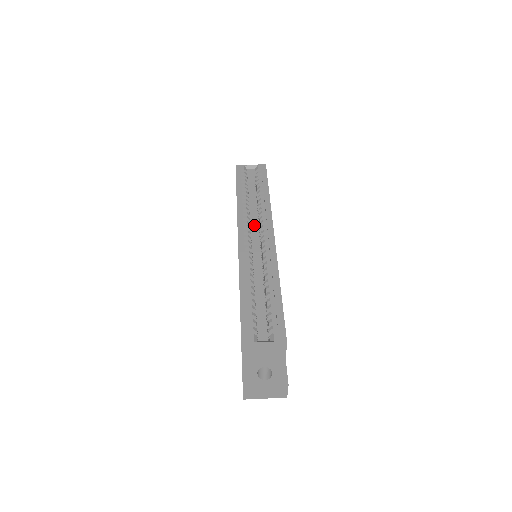
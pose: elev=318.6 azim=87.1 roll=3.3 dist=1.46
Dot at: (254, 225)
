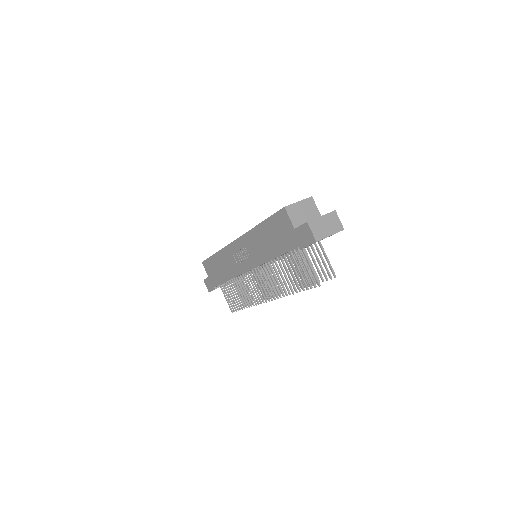
Dot at: occluded
